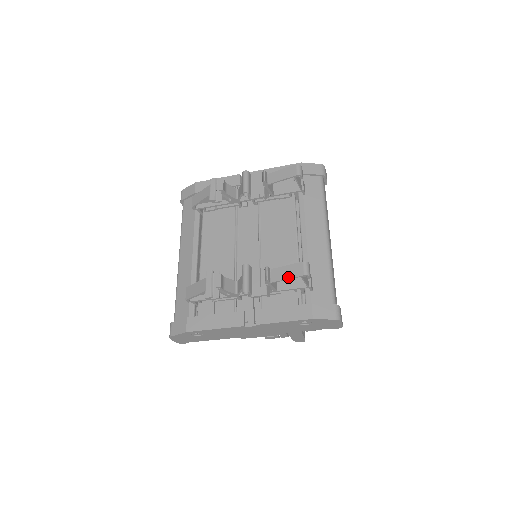
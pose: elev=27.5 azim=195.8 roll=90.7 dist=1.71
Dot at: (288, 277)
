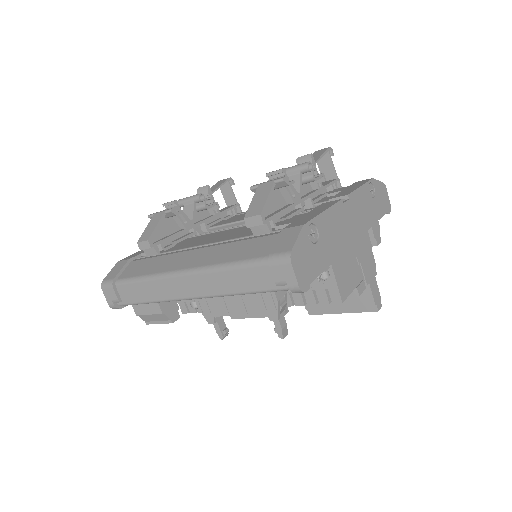
Dot at: (321, 154)
